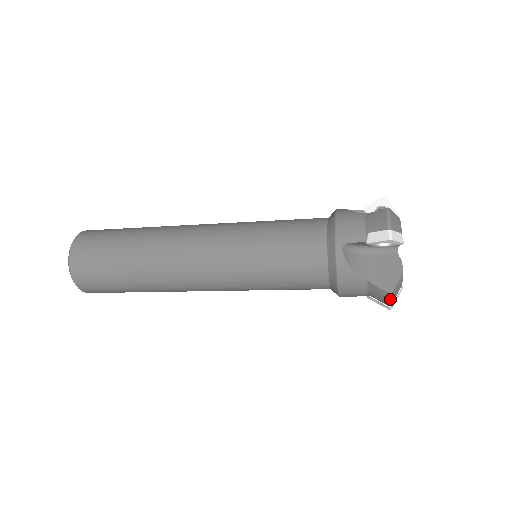
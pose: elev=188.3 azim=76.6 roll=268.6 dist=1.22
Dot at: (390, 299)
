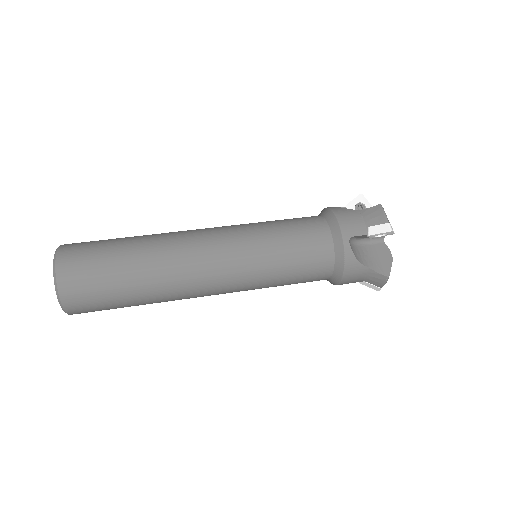
Dot at: (386, 282)
